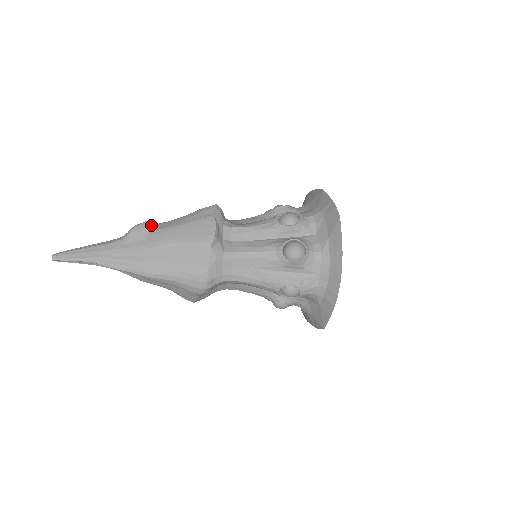
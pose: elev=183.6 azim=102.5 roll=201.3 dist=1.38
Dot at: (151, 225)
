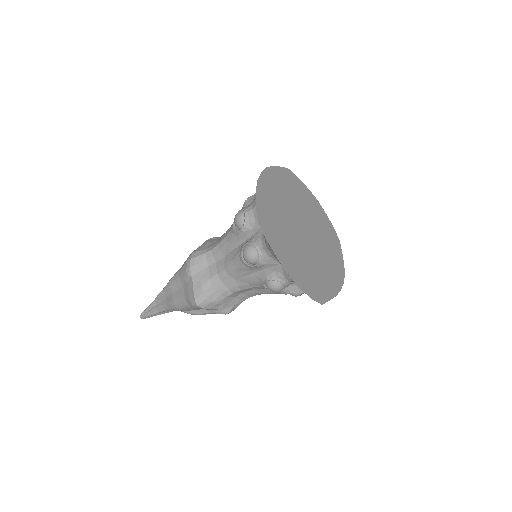
Dot at: occluded
